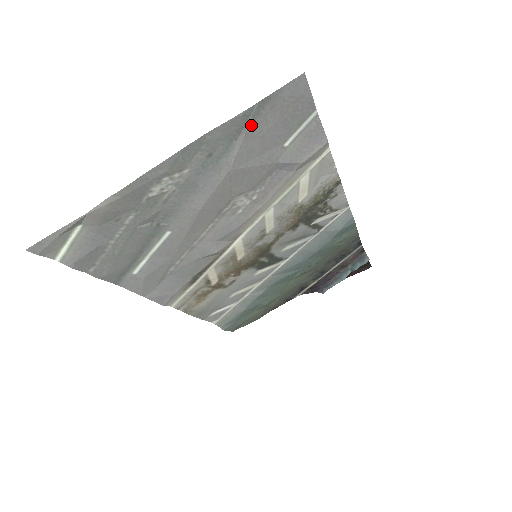
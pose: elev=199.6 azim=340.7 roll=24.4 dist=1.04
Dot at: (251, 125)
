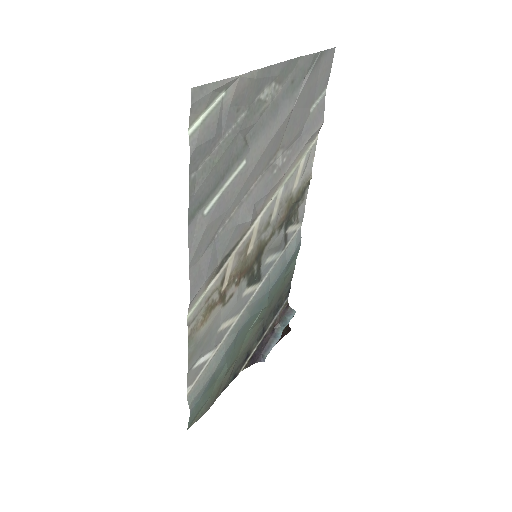
Dot at: (312, 70)
